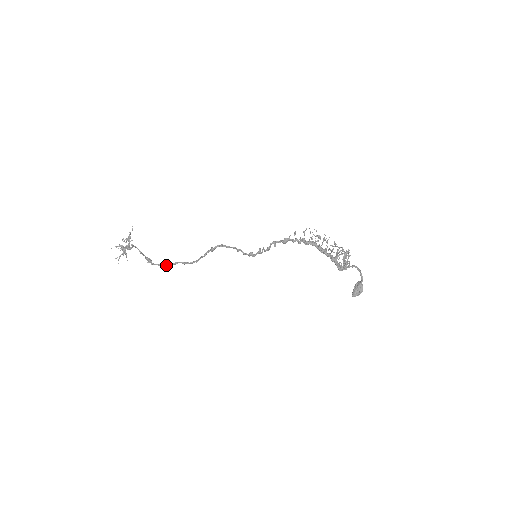
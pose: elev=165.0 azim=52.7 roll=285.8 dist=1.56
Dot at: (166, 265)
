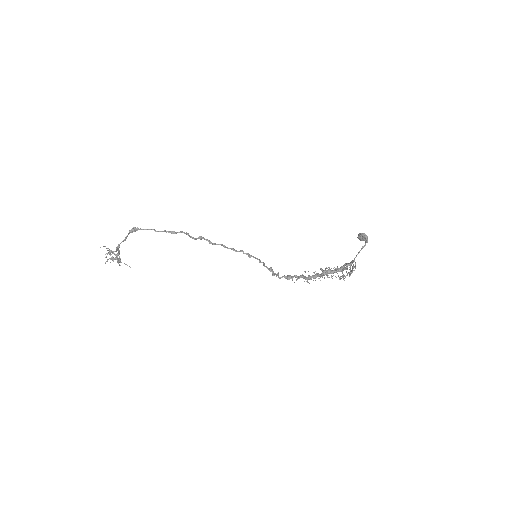
Dot at: occluded
